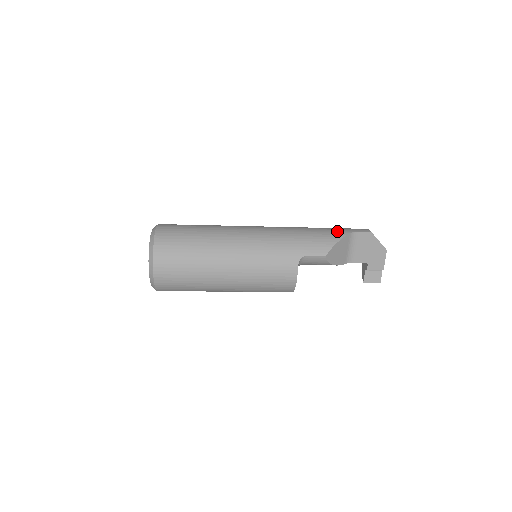
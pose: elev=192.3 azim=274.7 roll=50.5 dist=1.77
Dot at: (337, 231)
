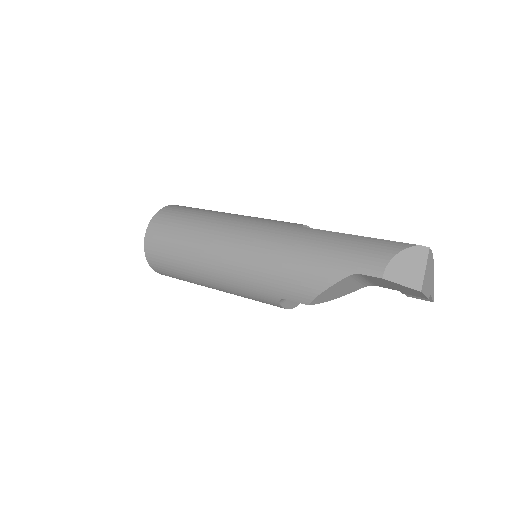
Dot at: (330, 268)
